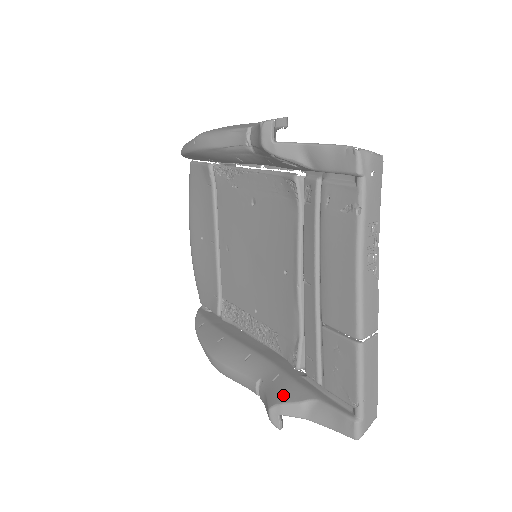
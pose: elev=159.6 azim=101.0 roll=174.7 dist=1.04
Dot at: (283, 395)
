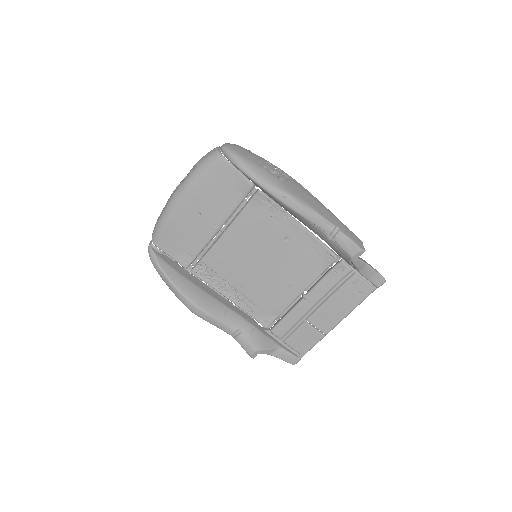
Dot at: (263, 344)
